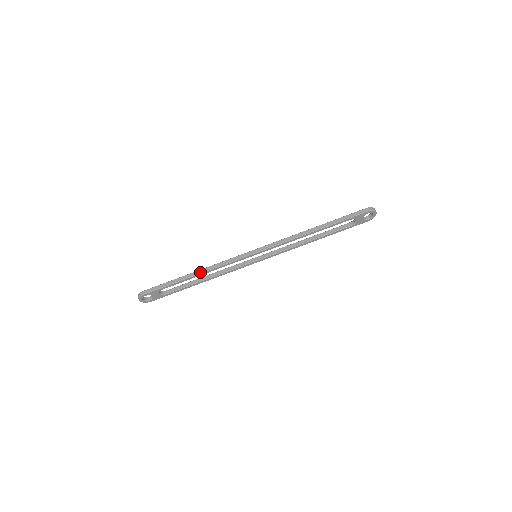
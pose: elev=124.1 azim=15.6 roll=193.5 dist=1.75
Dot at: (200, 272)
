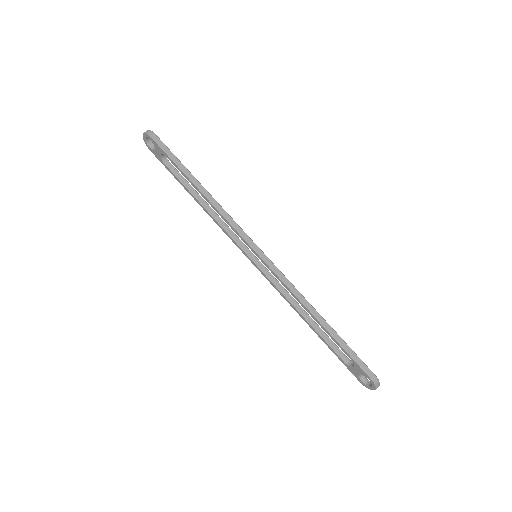
Dot at: (206, 194)
